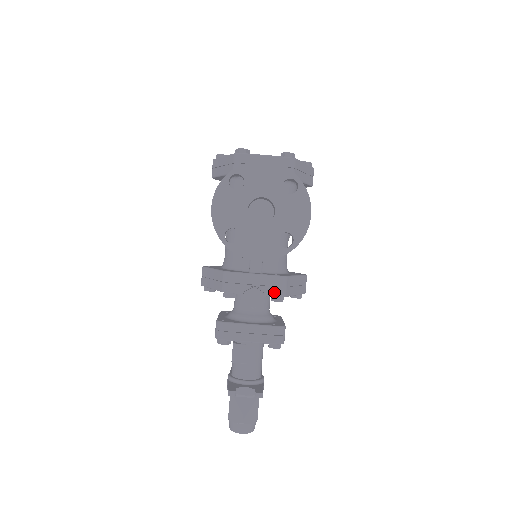
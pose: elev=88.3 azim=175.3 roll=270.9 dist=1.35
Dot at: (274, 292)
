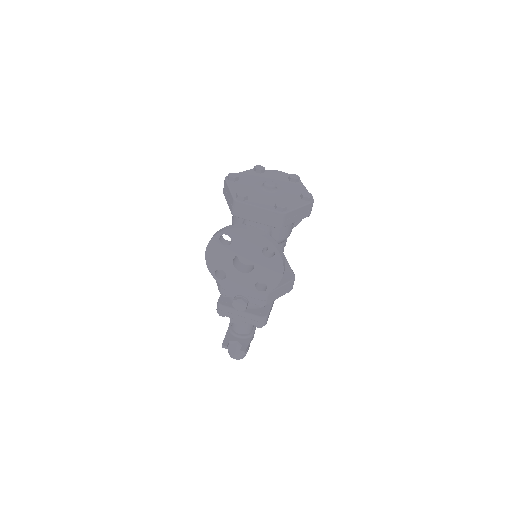
Dot at: (256, 302)
